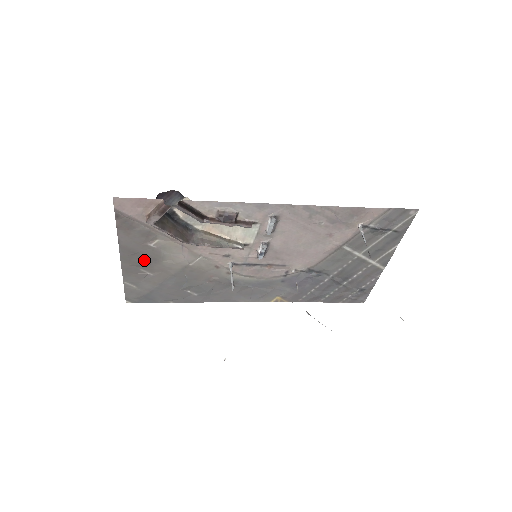
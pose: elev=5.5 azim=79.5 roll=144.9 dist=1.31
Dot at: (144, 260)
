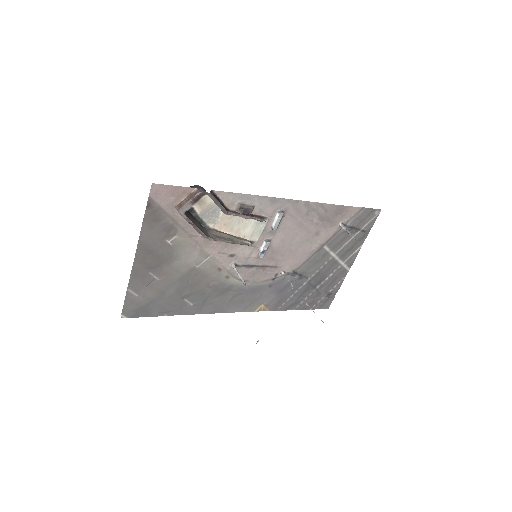
Dot at: (156, 260)
